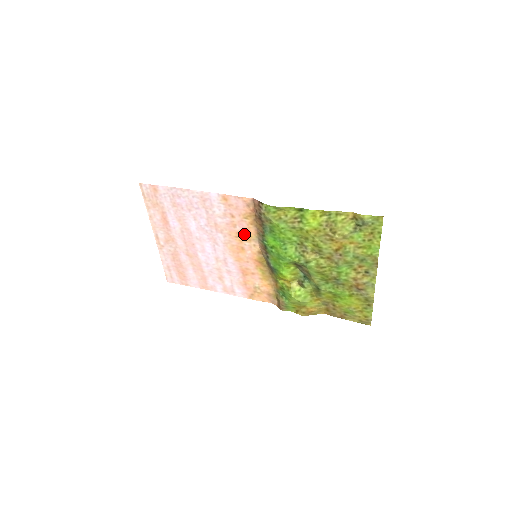
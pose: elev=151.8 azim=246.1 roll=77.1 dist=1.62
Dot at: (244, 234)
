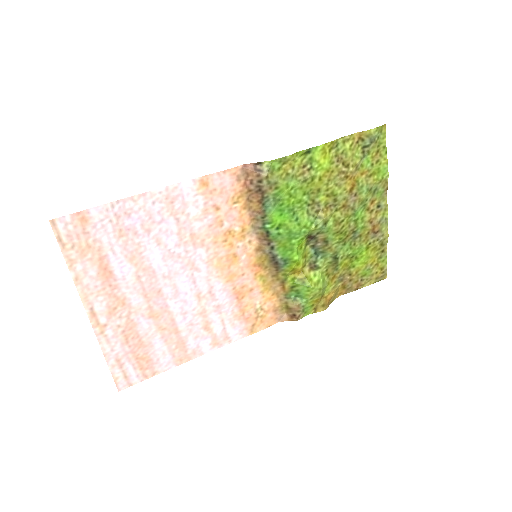
Dot at: (235, 230)
